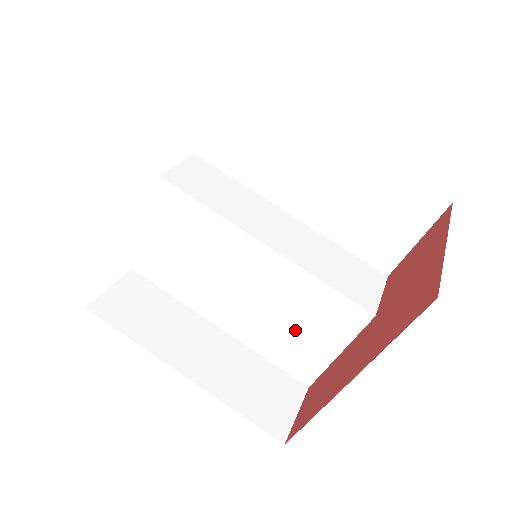
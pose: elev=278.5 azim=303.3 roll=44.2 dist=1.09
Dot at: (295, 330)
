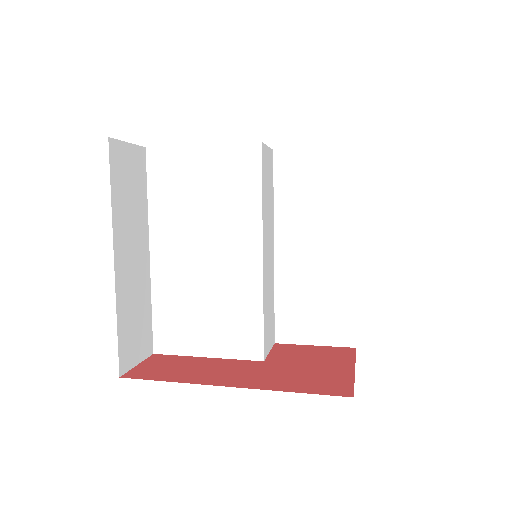
Dot at: (202, 315)
